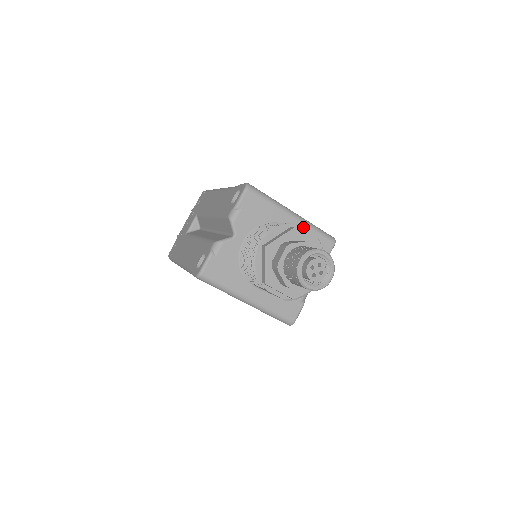
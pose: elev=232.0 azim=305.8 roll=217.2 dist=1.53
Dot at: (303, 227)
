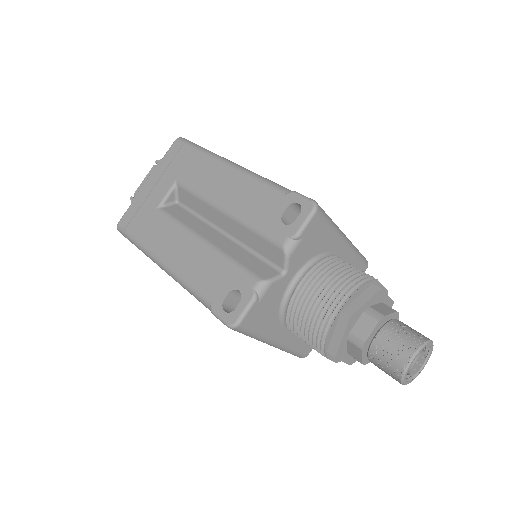
Dot at: (349, 253)
